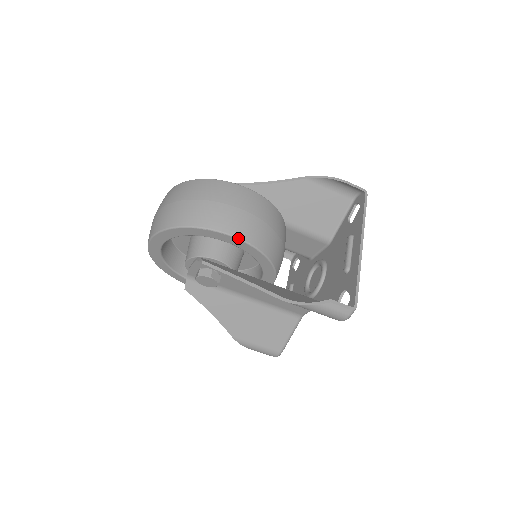
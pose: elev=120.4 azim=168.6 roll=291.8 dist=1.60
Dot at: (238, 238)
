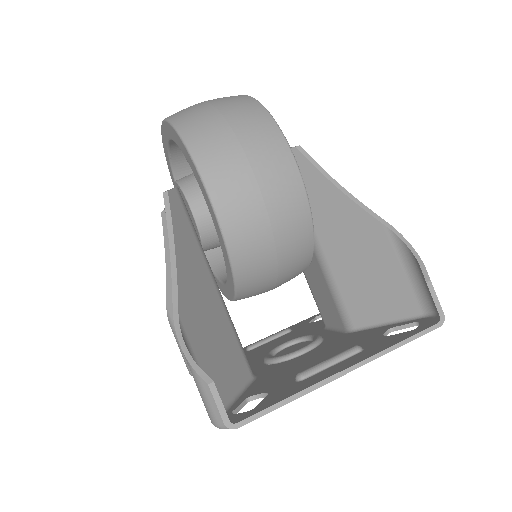
Dot at: (212, 202)
